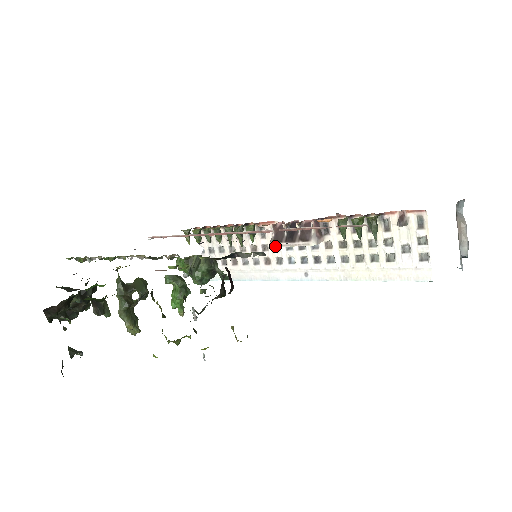
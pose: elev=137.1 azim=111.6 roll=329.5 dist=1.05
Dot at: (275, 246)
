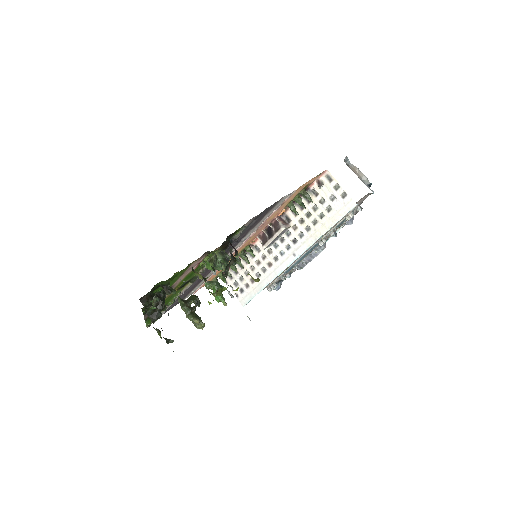
Dot at: (265, 247)
